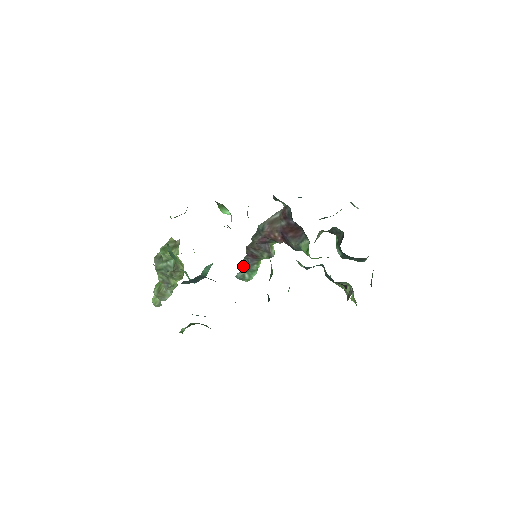
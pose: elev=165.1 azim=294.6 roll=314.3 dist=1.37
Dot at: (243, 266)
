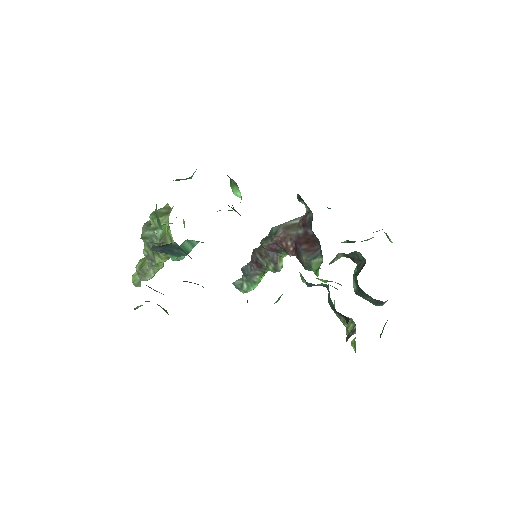
Dot at: (244, 273)
